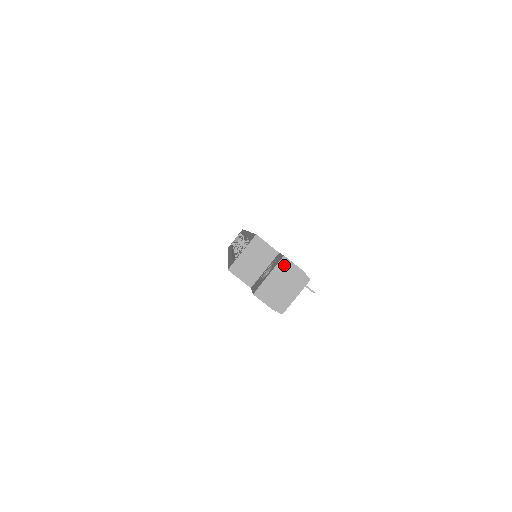
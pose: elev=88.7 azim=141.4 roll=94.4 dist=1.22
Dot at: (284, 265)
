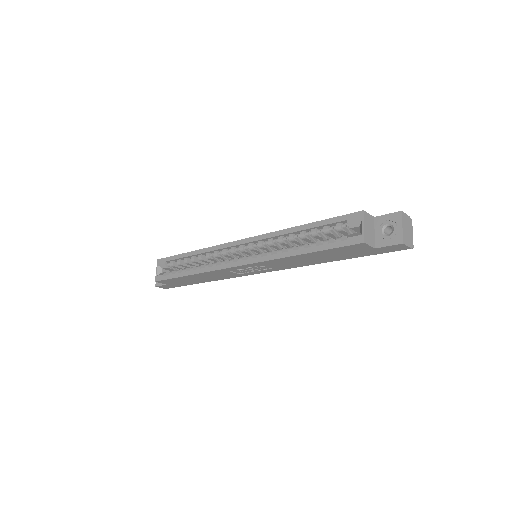
Dot at: (404, 217)
